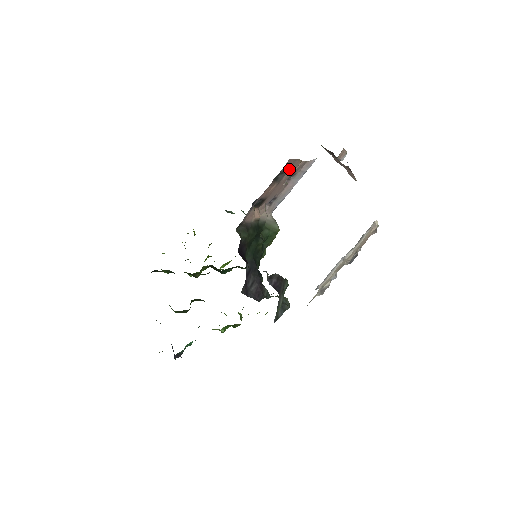
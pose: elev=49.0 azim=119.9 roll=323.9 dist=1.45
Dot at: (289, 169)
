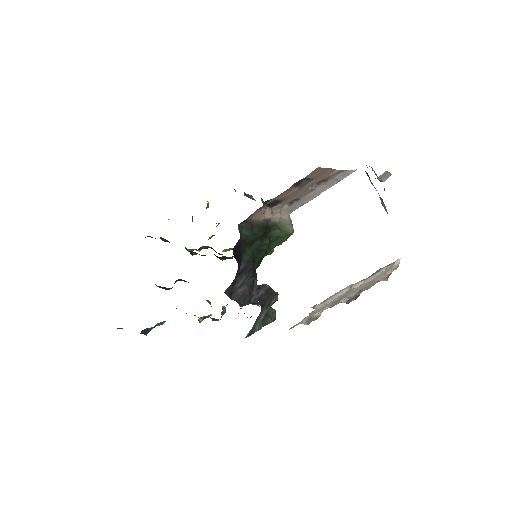
Dot at: (317, 176)
